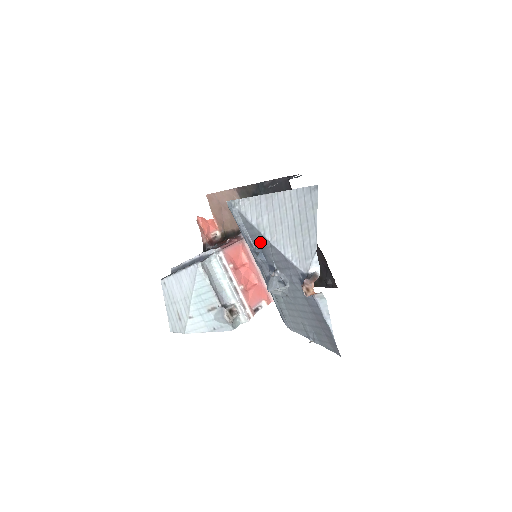
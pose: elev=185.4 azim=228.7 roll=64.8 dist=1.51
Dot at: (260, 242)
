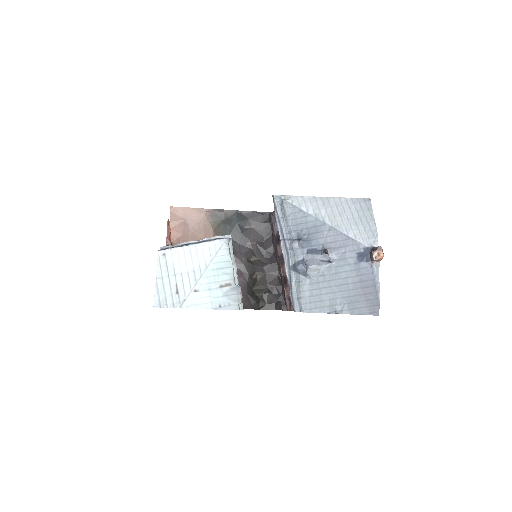
Dot at: (311, 228)
